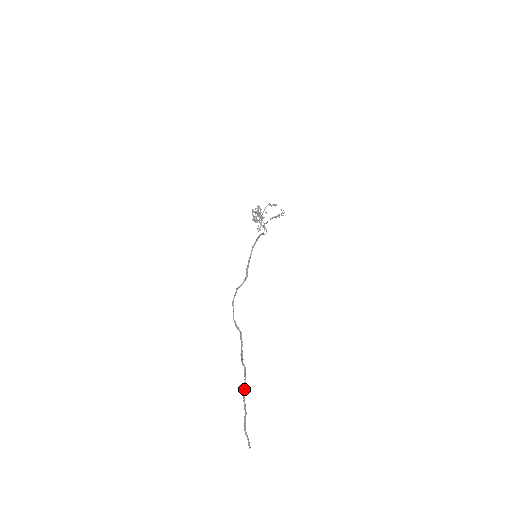
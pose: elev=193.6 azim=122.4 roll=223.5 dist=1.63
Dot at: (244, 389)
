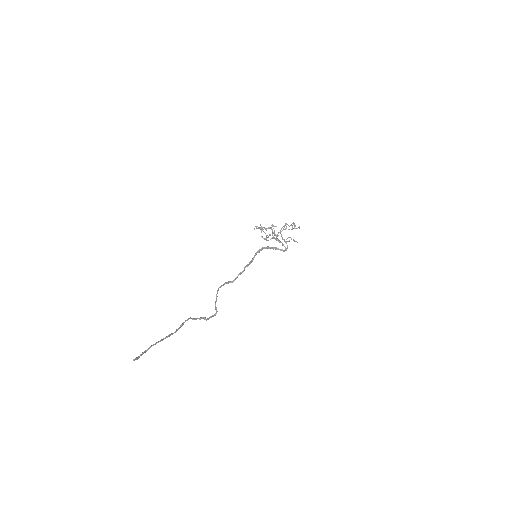
Dot at: occluded
